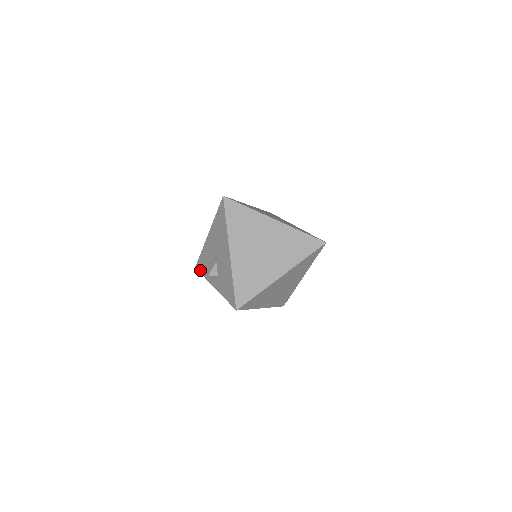
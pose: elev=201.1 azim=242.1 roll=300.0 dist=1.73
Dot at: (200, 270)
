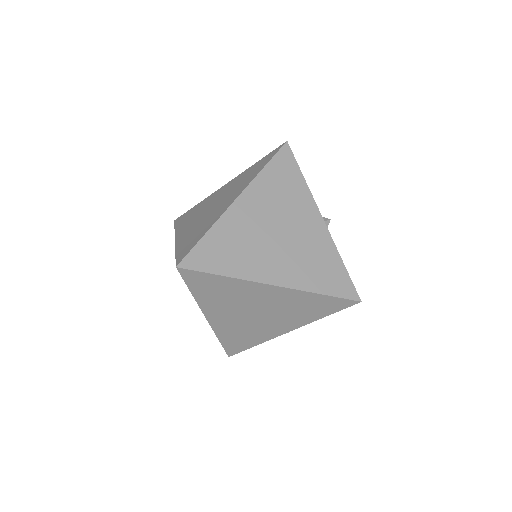
Dot at: occluded
